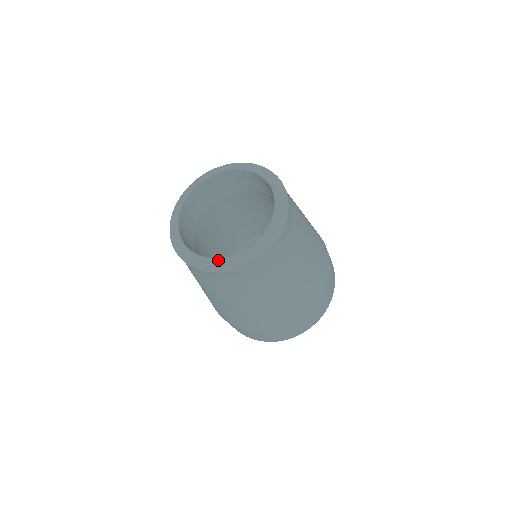
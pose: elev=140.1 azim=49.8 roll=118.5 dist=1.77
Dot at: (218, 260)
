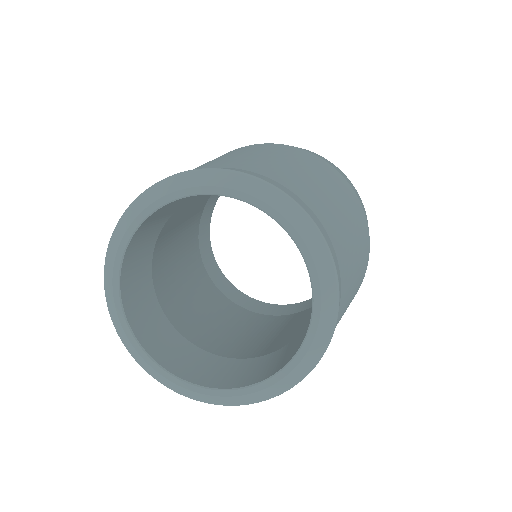
Dot at: (211, 393)
